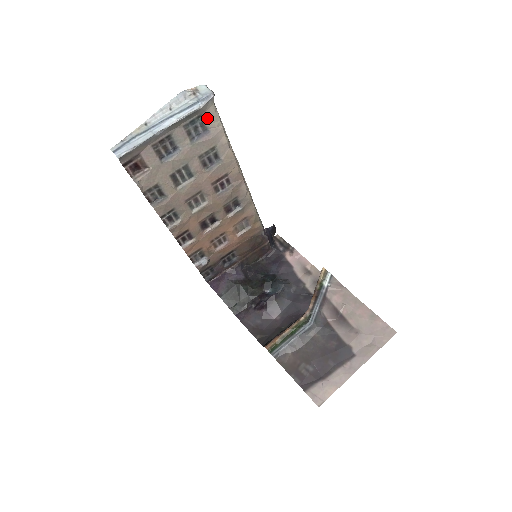
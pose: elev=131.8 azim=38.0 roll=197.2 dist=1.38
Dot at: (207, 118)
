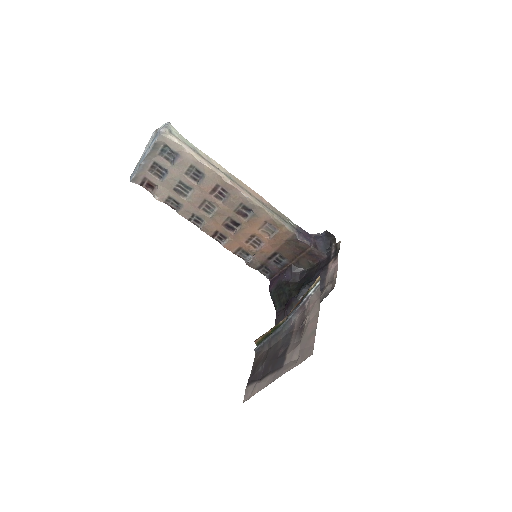
Dot at: (171, 146)
